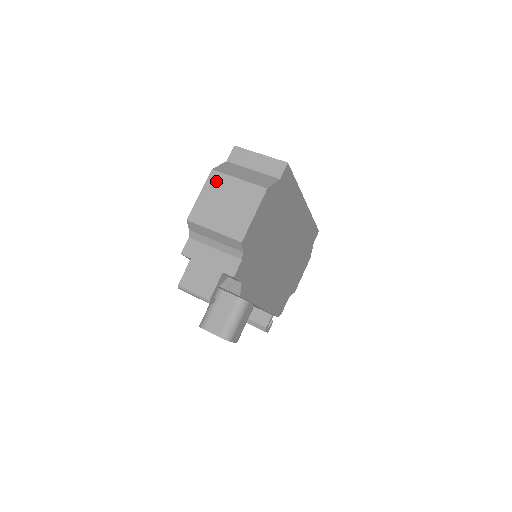
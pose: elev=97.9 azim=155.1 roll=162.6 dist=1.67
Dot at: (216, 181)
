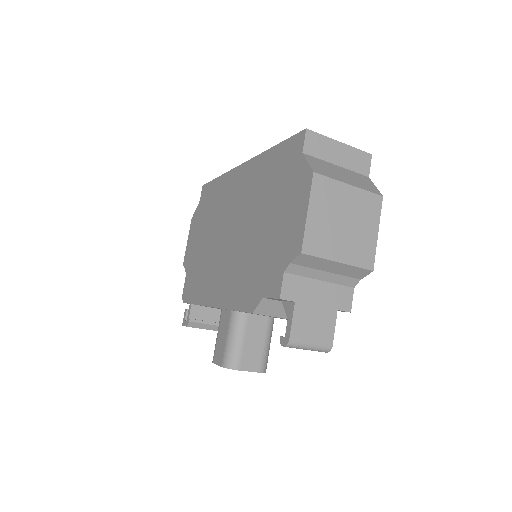
Dot at: (324, 190)
